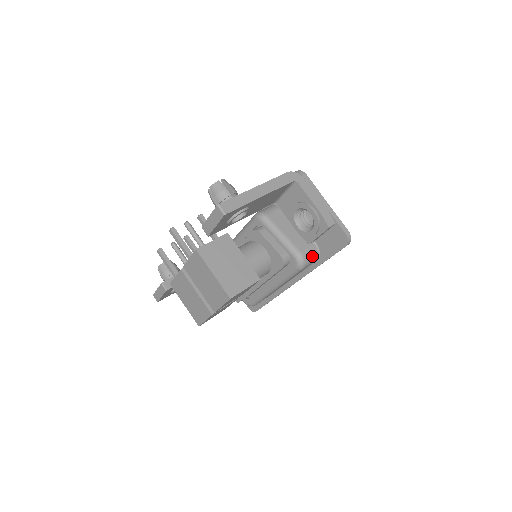
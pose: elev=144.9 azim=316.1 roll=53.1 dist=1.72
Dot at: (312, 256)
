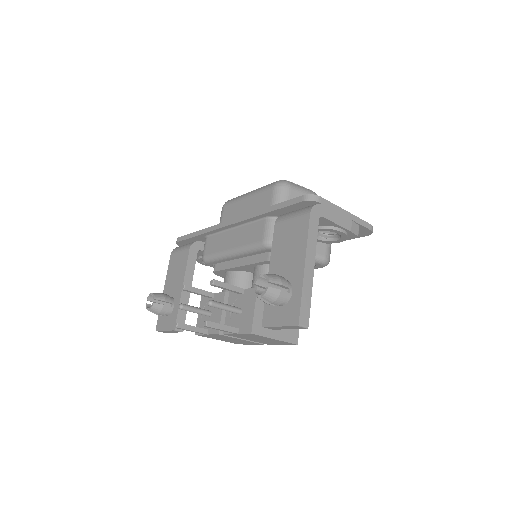
Dot at: (330, 249)
